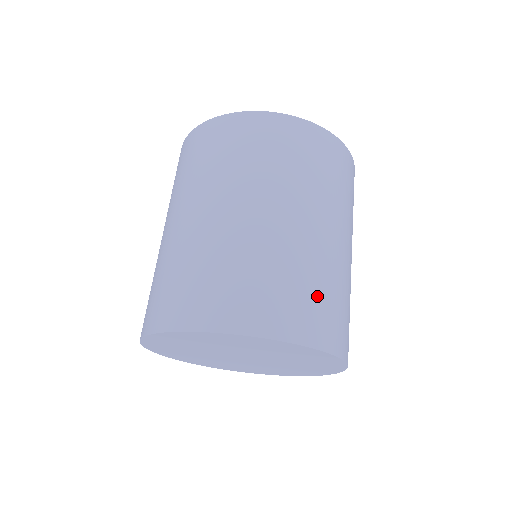
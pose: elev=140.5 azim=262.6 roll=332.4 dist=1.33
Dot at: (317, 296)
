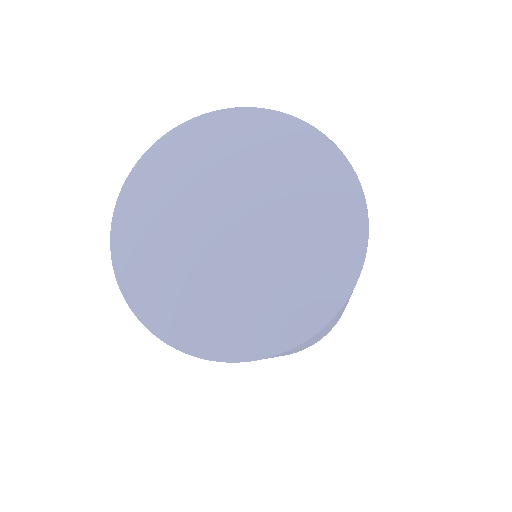
Dot at: occluded
